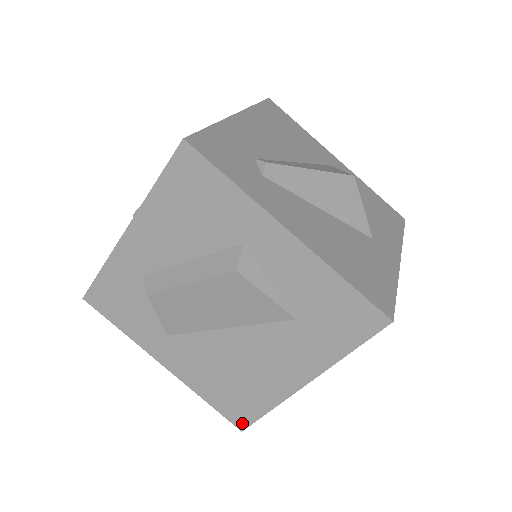
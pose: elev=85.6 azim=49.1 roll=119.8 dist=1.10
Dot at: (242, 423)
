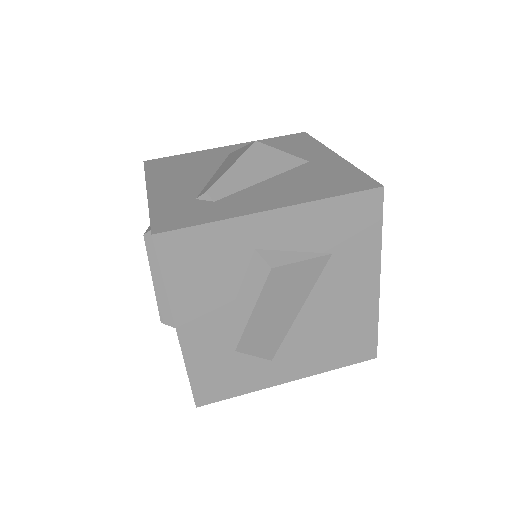
Dot at: (371, 353)
